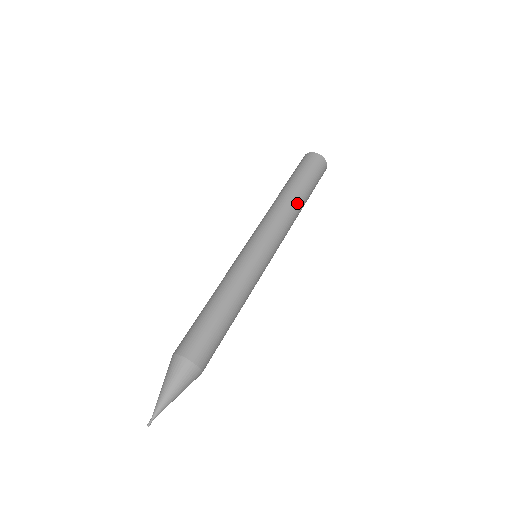
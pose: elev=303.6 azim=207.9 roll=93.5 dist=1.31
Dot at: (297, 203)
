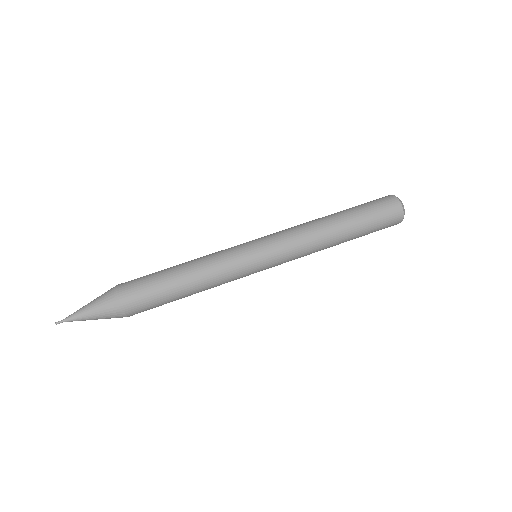
Dot at: (333, 231)
